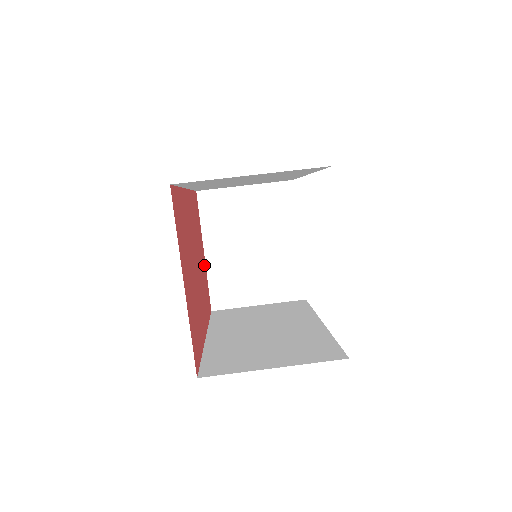
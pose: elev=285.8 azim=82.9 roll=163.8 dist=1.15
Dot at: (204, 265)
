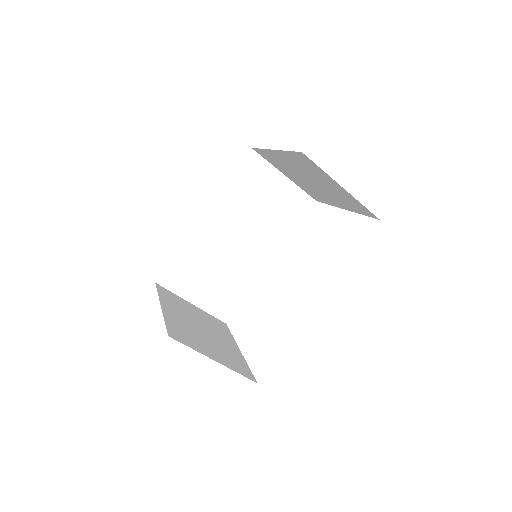
Dot at: occluded
